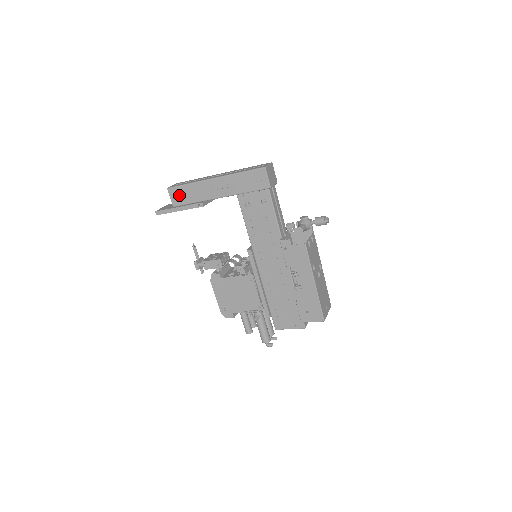
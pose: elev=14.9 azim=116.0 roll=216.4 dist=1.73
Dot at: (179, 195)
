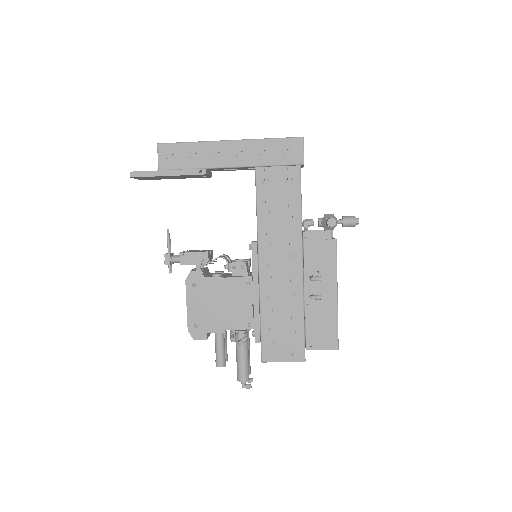
Dot at: (173, 155)
